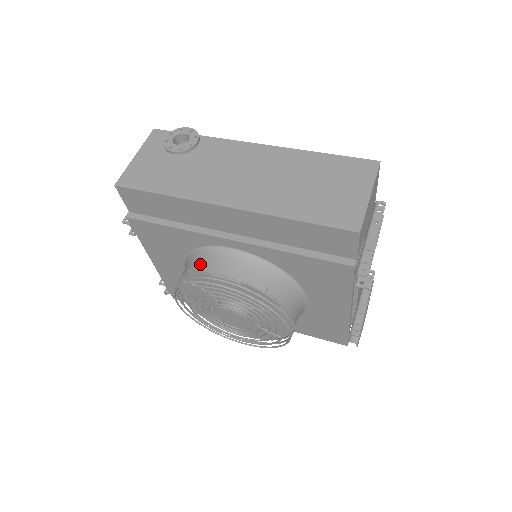
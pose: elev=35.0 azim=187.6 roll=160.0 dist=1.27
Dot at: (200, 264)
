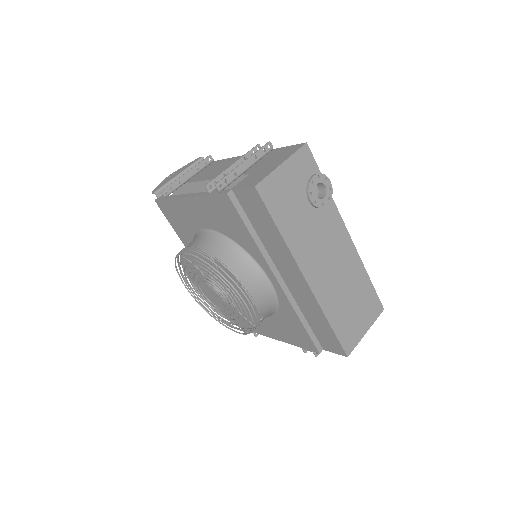
Dot at: (240, 268)
